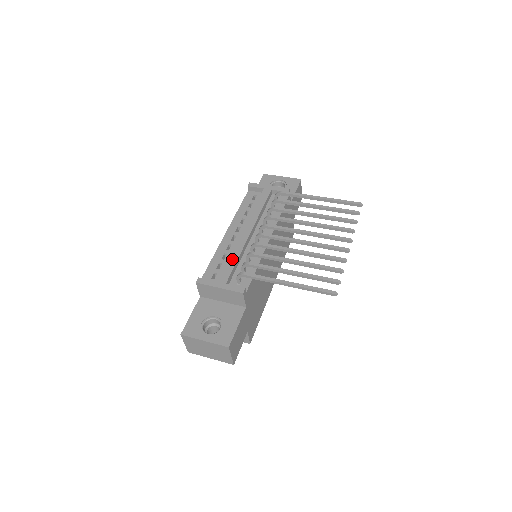
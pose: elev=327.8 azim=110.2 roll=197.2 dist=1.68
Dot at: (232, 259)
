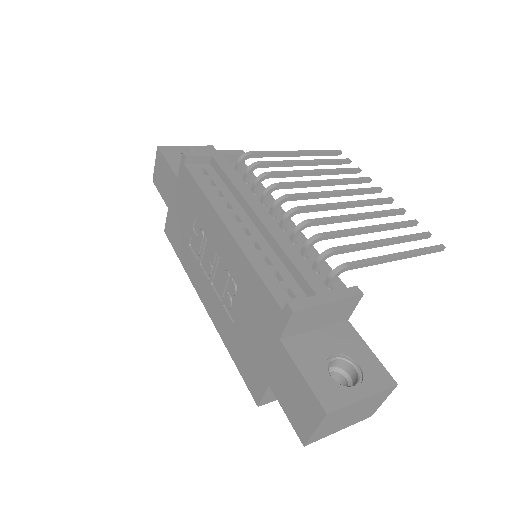
Dot at: (294, 256)
